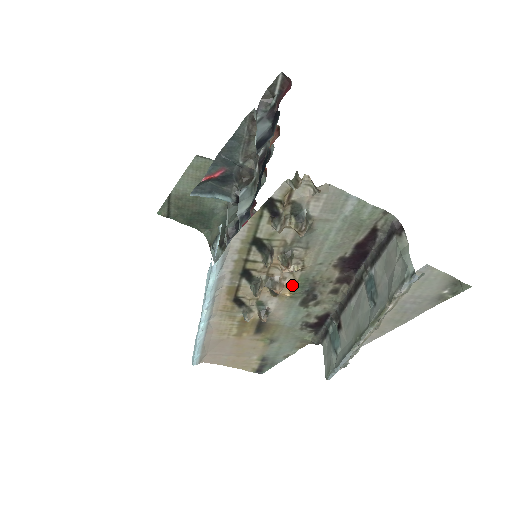
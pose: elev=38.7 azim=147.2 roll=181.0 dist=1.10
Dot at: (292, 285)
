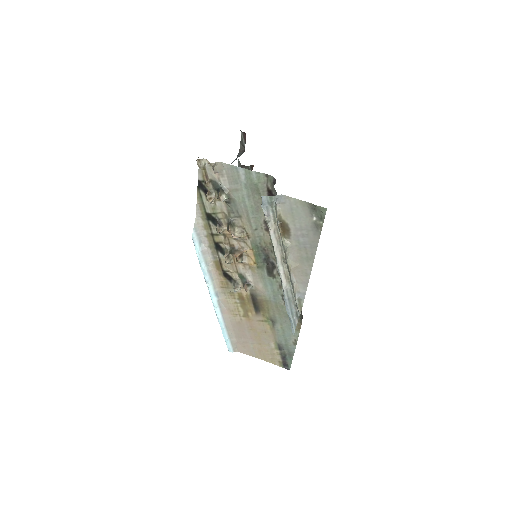
Dot at: (251, 254)
